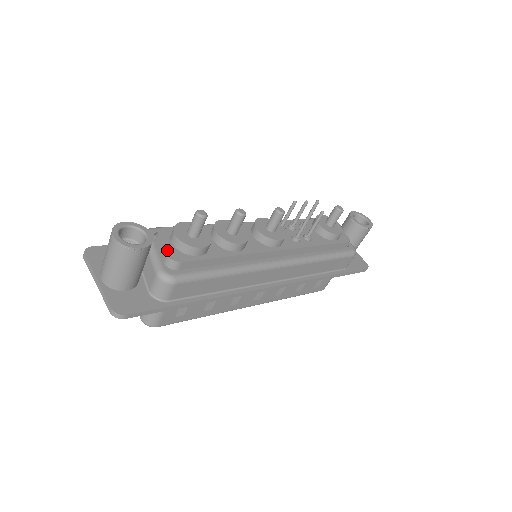
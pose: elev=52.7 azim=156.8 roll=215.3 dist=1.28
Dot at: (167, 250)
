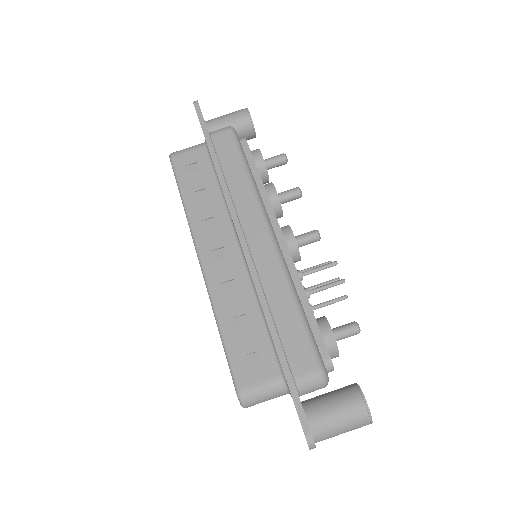
Dot at: occluded
